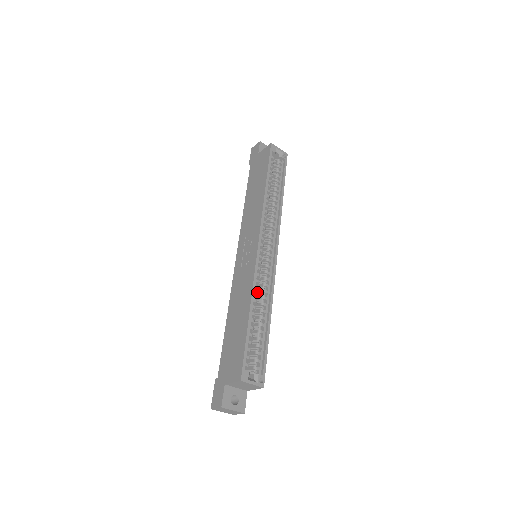
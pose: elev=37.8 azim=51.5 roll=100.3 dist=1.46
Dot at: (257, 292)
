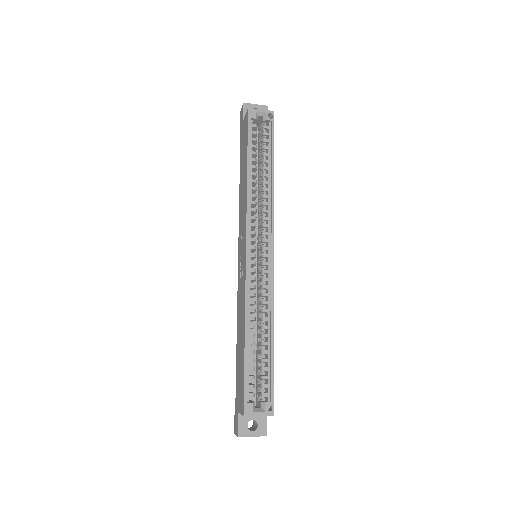
Dot at: (259, 303)
